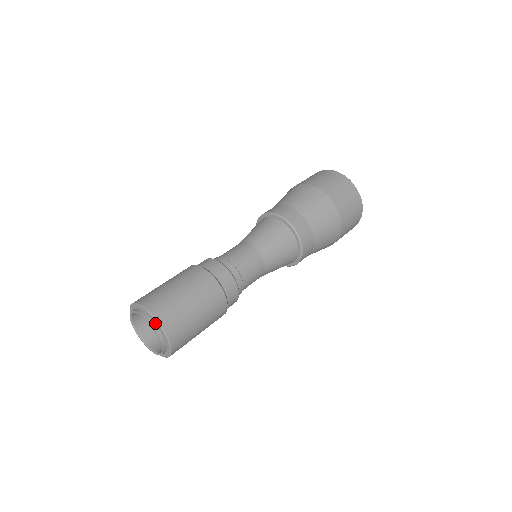
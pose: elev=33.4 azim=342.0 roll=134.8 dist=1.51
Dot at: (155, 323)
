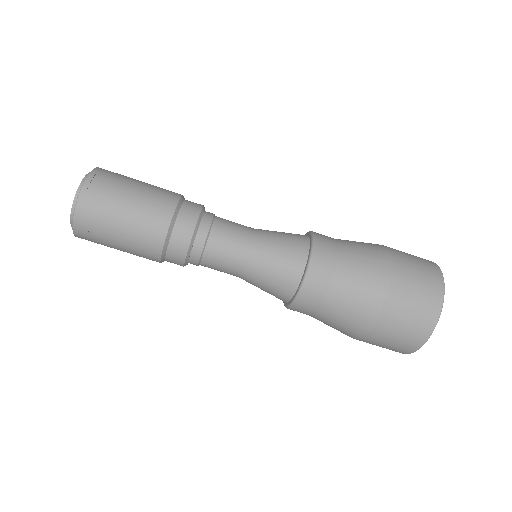
Dot at: (86, 182)
